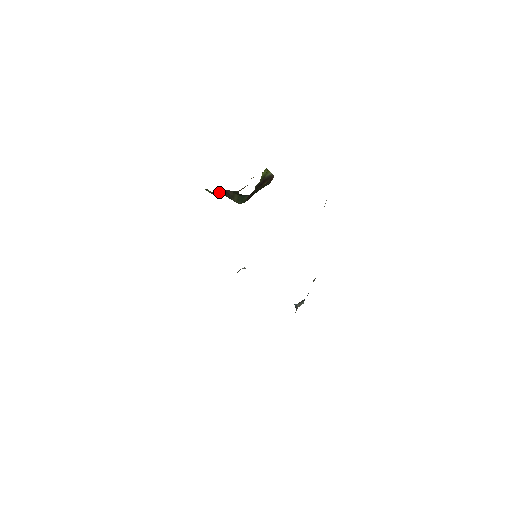
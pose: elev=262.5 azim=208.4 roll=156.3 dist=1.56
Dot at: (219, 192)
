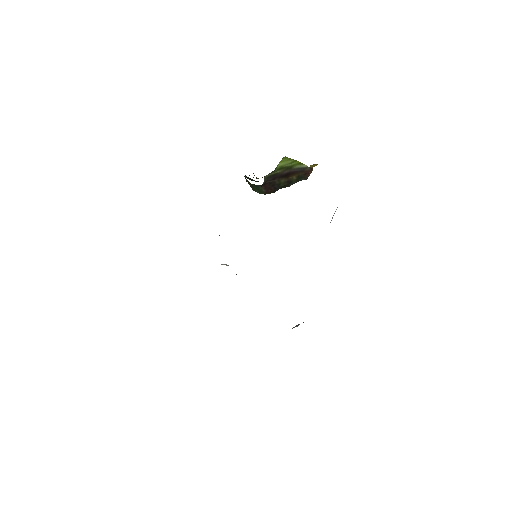
Dot at: occluded
